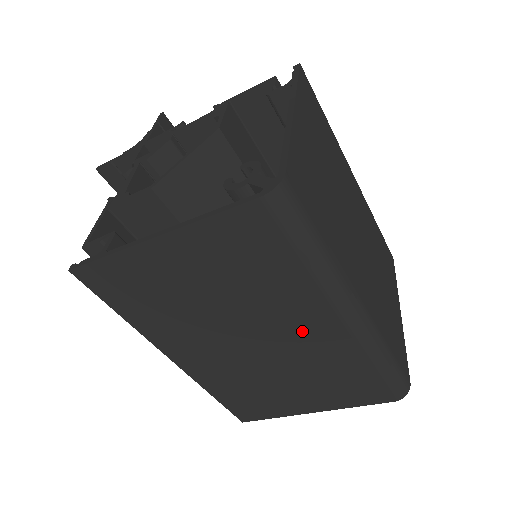
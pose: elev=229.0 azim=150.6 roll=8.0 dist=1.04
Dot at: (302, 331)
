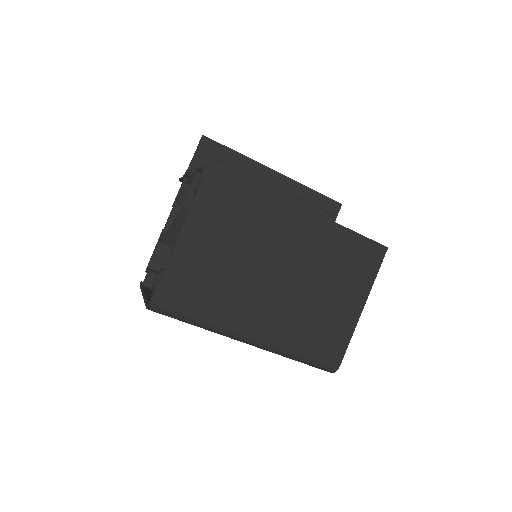
Dot at: occluded
